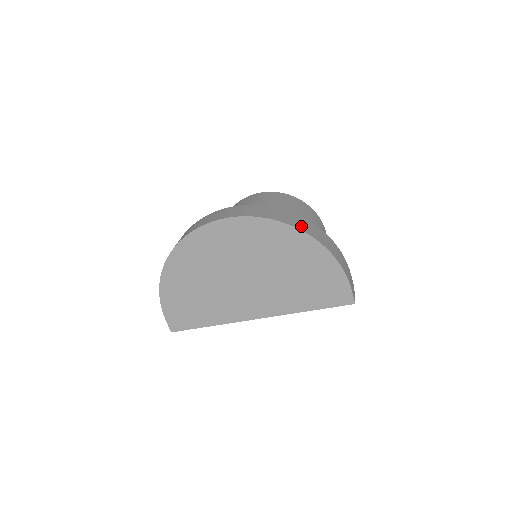
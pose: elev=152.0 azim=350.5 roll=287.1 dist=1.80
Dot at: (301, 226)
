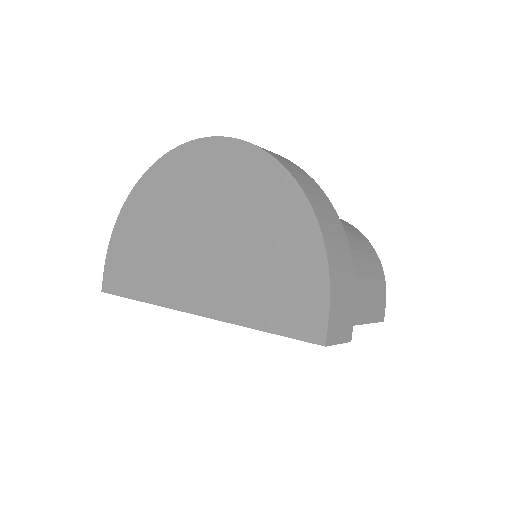
Dot at: (300, 178)
